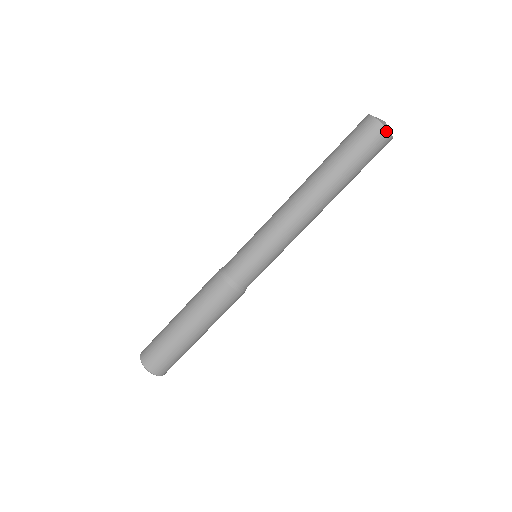
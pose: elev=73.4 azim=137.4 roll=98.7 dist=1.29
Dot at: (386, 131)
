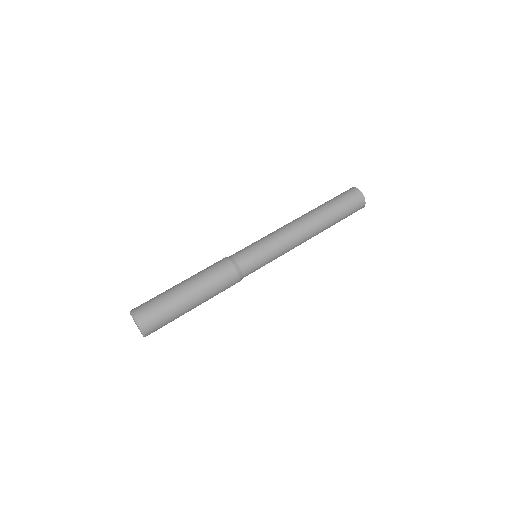
Dot at: (364, 201)
